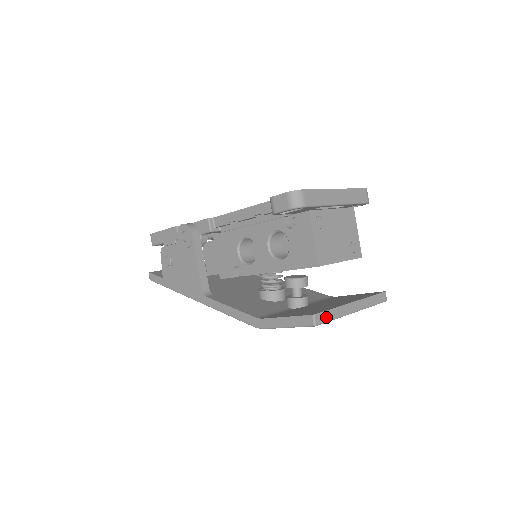
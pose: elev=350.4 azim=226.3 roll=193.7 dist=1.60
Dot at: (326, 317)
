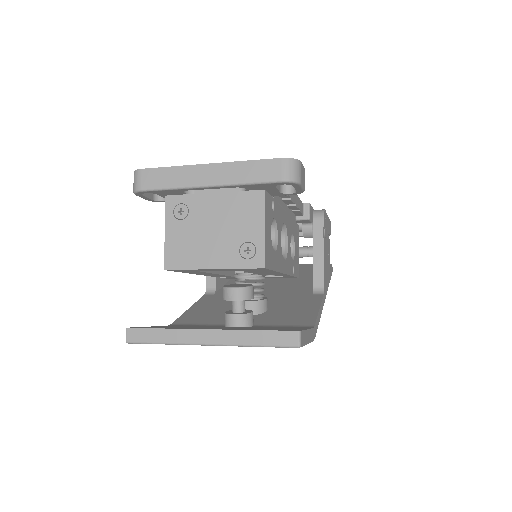
Dot at: (147, 336)
